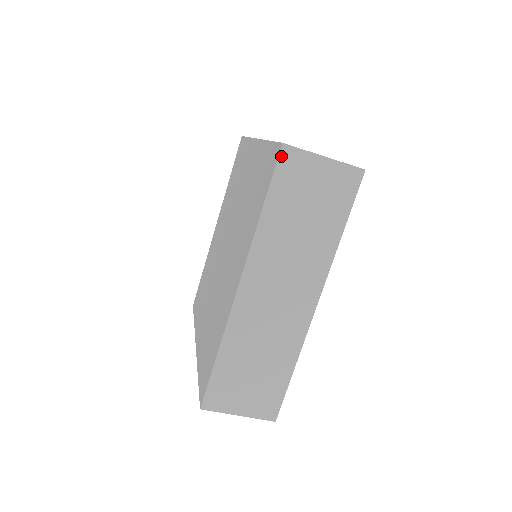
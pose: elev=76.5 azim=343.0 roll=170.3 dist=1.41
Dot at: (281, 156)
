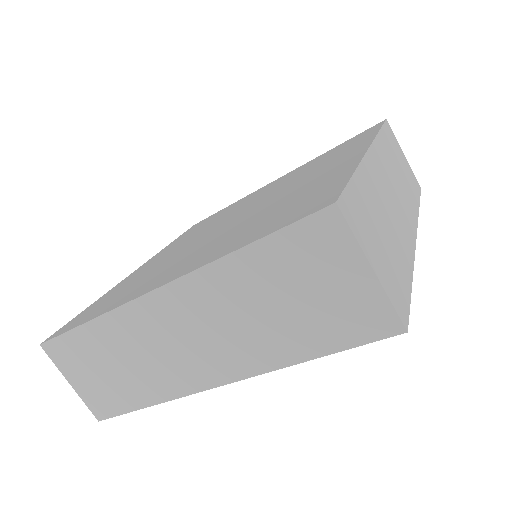
Dot at: (319, 215)
